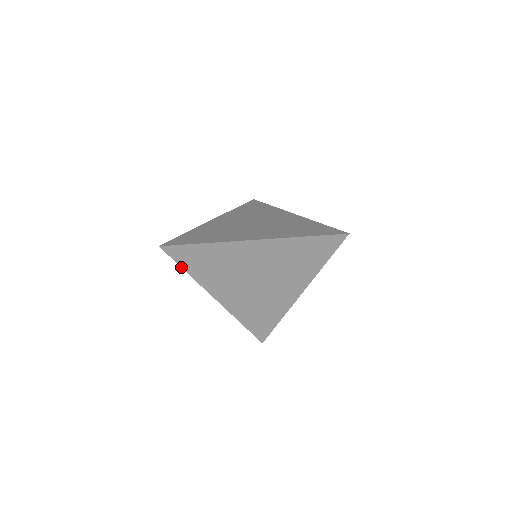
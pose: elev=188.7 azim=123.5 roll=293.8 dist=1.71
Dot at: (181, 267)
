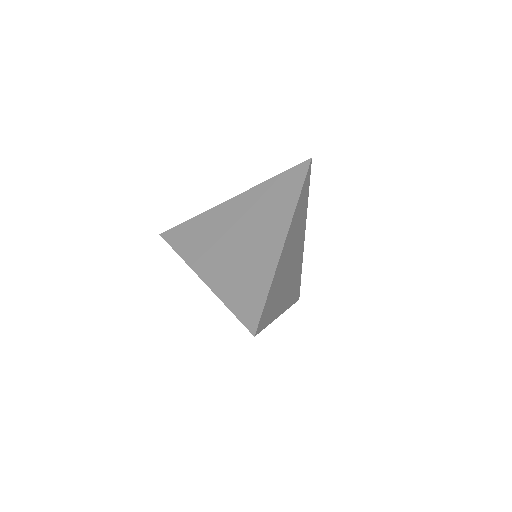
Dot at: occluded
